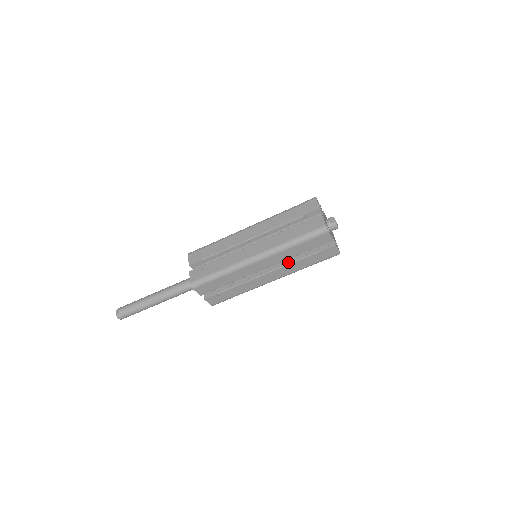
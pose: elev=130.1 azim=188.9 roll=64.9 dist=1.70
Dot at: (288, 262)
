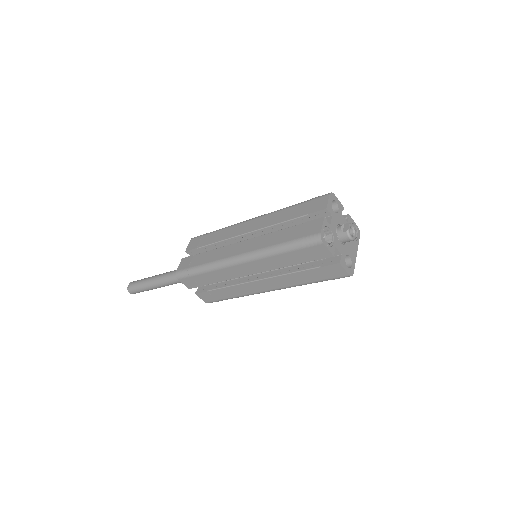
Dot at: (282, 272)
